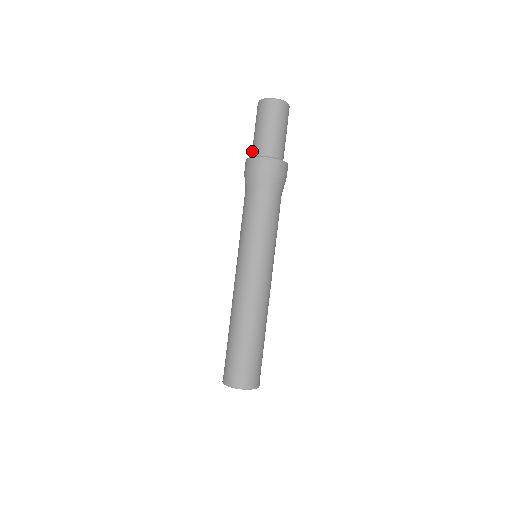
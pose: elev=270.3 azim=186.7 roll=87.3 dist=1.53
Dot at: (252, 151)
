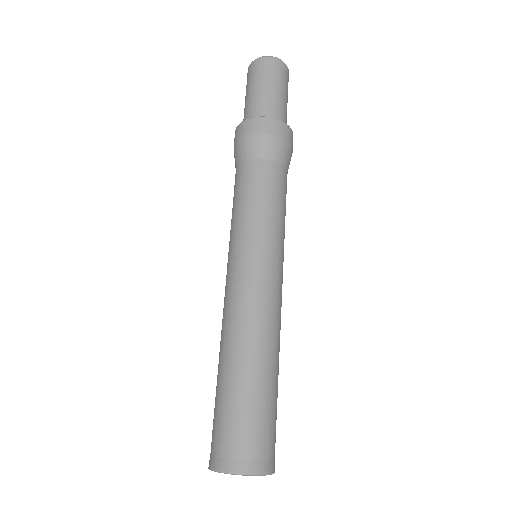
Dot at: (244, 119)
